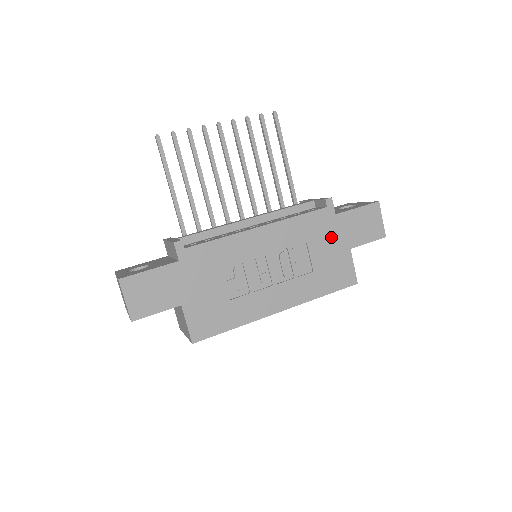
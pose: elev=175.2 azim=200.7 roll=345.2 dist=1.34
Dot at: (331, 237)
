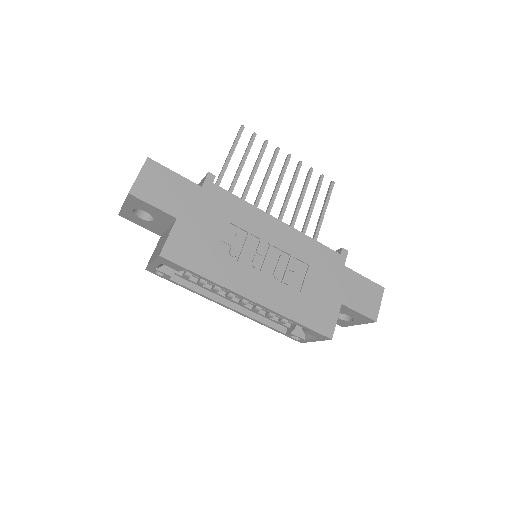
Dot at: (331, 279)
